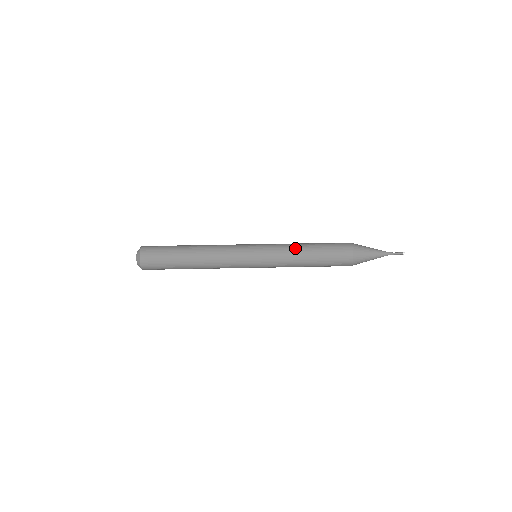
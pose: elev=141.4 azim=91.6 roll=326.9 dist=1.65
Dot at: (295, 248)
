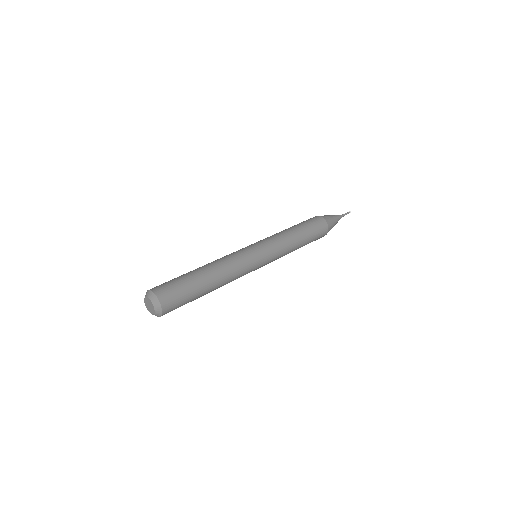
Dot at: (292, 243)
